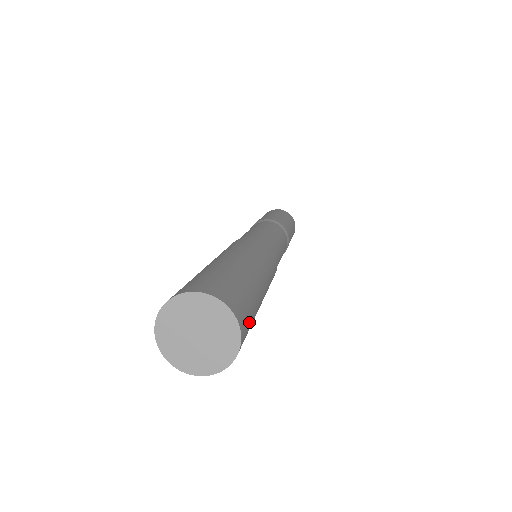
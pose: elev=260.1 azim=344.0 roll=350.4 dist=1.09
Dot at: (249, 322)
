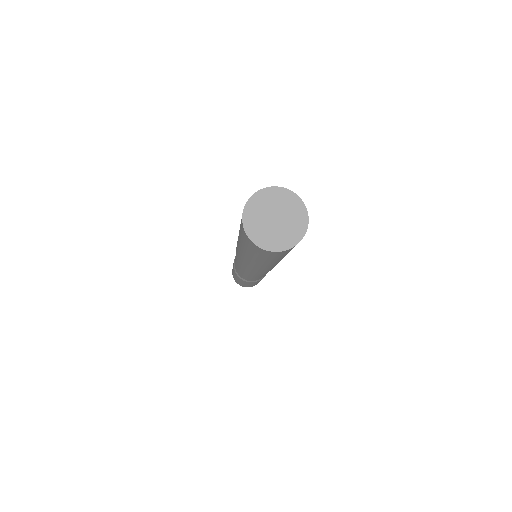
Dot at: occluded
